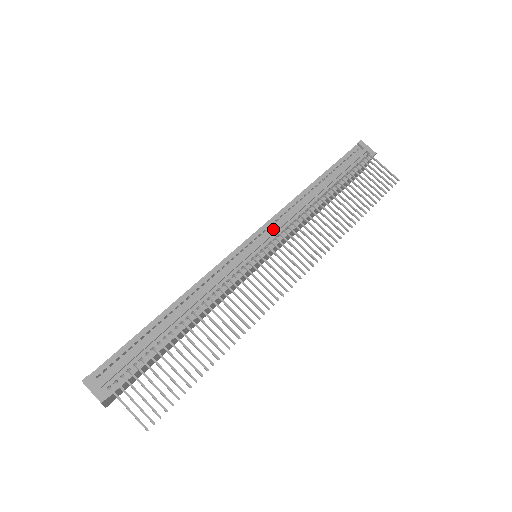
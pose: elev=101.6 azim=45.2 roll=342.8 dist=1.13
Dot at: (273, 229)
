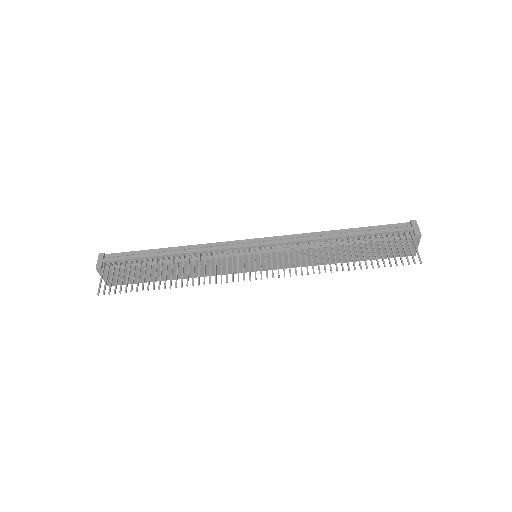
Dot at: (276, 241)
